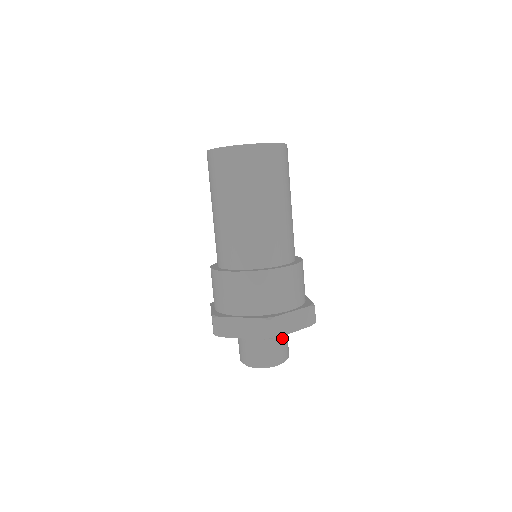
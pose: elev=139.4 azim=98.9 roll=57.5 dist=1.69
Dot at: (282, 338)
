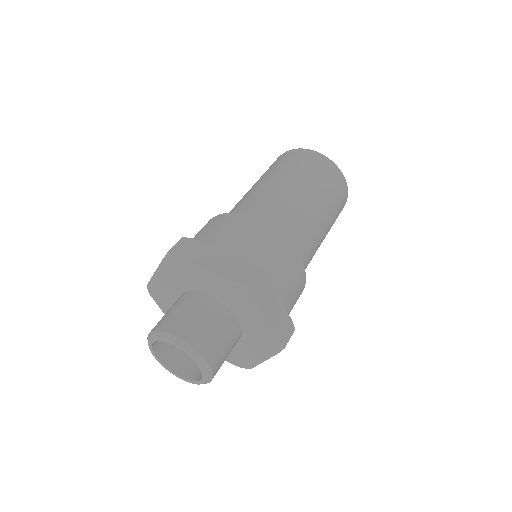
Dot at: (203, 312)
